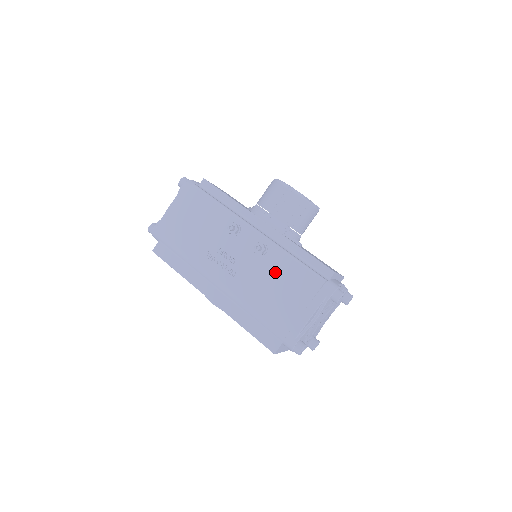
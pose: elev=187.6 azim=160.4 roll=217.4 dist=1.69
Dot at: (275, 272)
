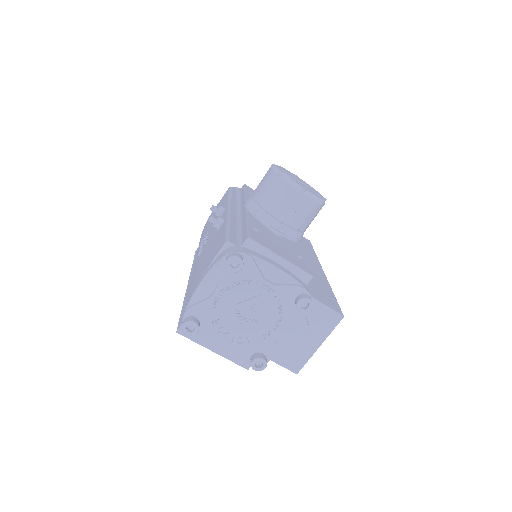
Dot at: (213, 243)
